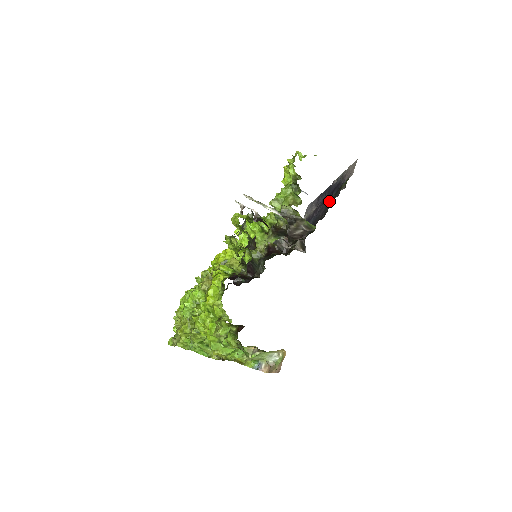
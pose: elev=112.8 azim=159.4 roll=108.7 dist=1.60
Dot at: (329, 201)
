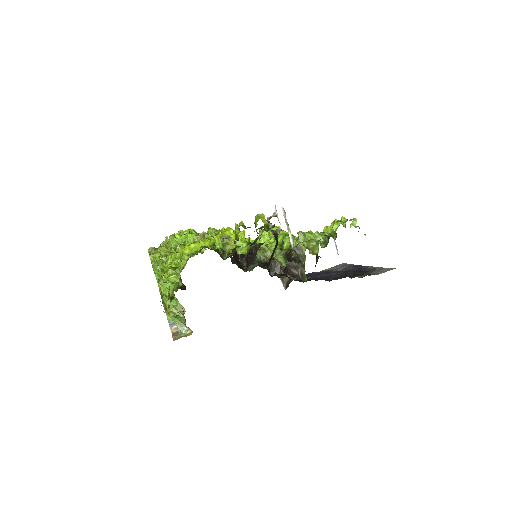
Dot at: (346, 275)
